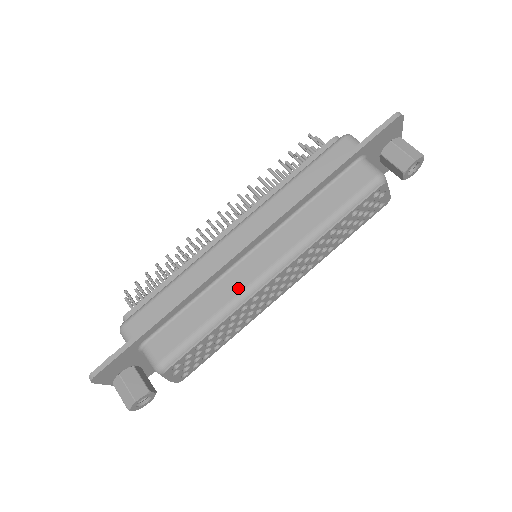
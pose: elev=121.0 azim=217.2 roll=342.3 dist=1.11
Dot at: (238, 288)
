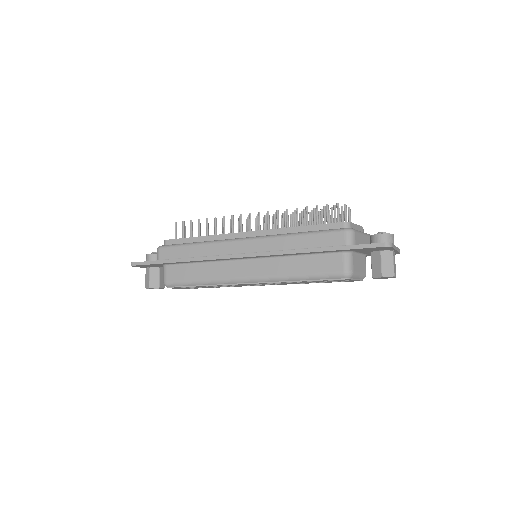
Dot at: (225, 275)
